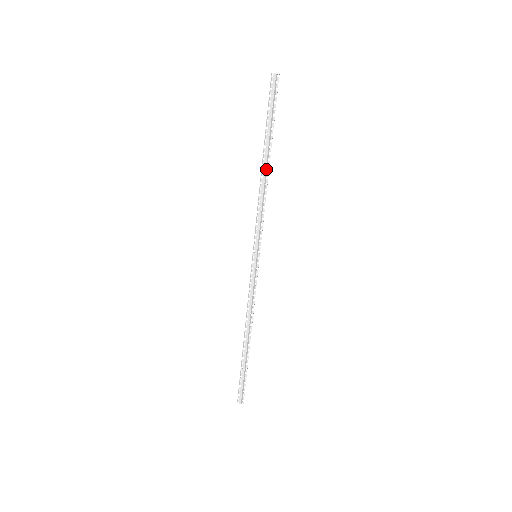
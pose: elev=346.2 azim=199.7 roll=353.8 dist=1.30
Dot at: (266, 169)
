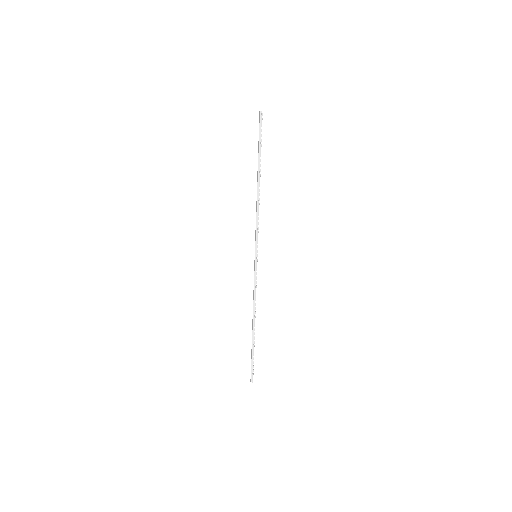
Dot at: (258, 185)
